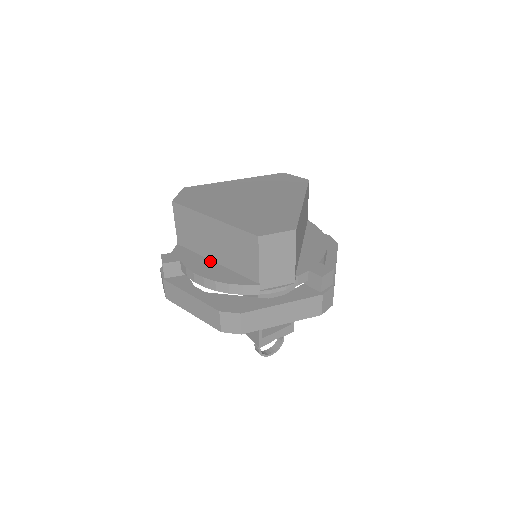
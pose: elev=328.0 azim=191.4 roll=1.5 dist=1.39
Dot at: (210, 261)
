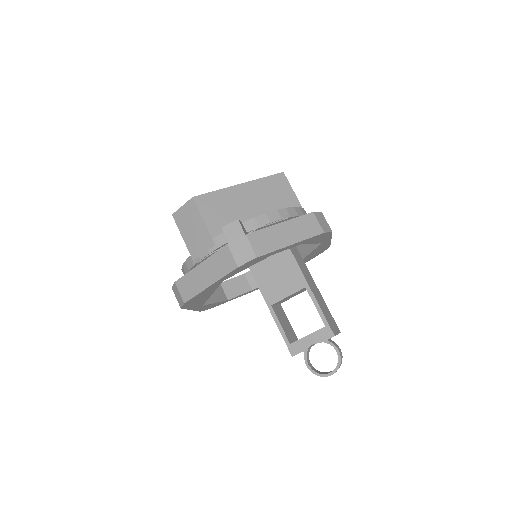
Dot at: occluded
